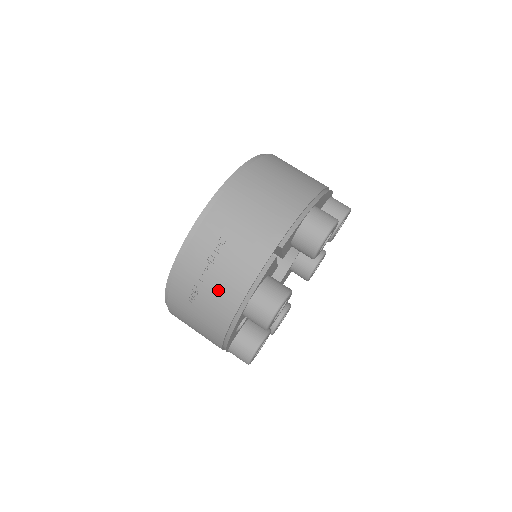
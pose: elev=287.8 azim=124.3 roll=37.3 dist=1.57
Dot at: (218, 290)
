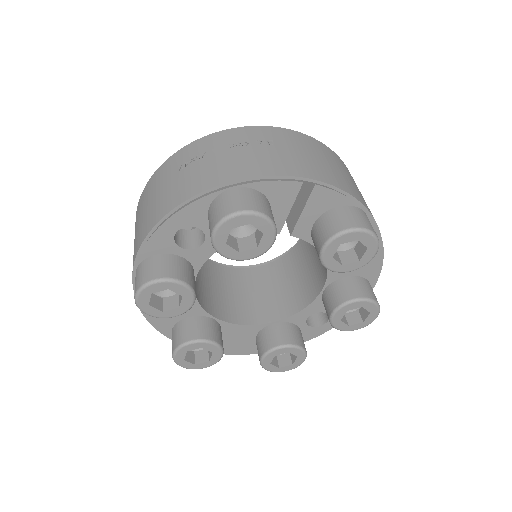
Dot at: (220, 164)
